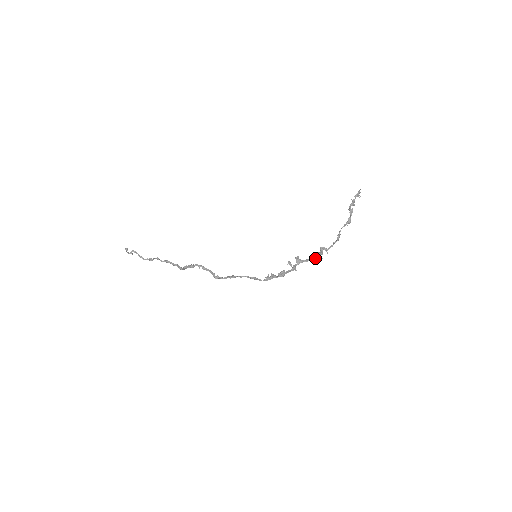
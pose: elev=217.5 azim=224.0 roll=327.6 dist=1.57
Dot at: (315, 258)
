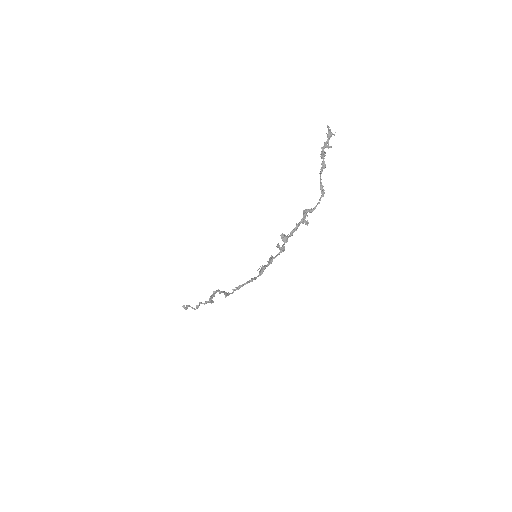
Dot at: (298, 226)
